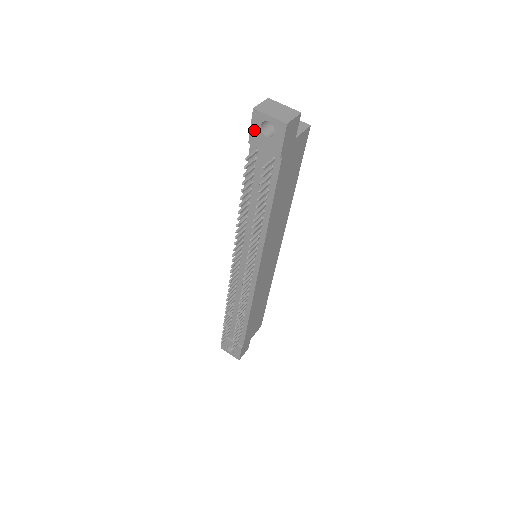
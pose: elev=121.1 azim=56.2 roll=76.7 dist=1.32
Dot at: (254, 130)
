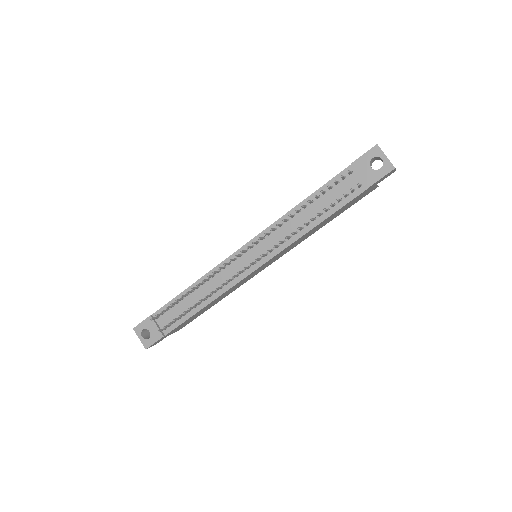
Dot at: (365, 158)
